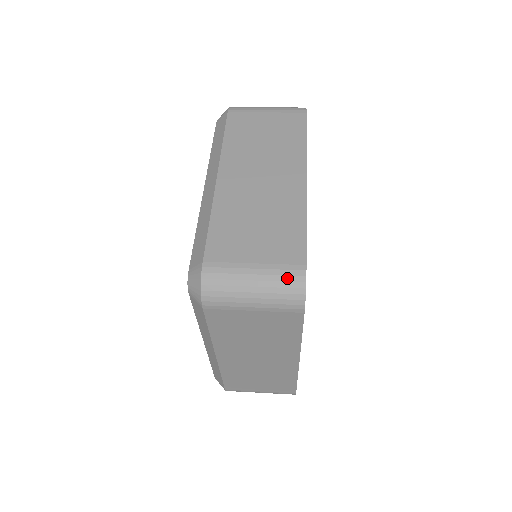
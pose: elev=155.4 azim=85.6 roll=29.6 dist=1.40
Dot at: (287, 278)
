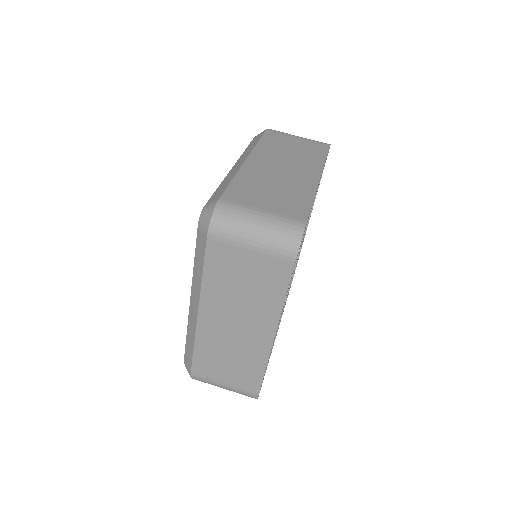
Dot at: (245, 395)
